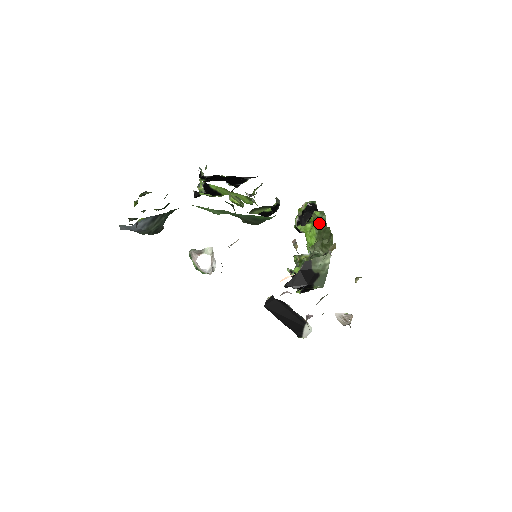
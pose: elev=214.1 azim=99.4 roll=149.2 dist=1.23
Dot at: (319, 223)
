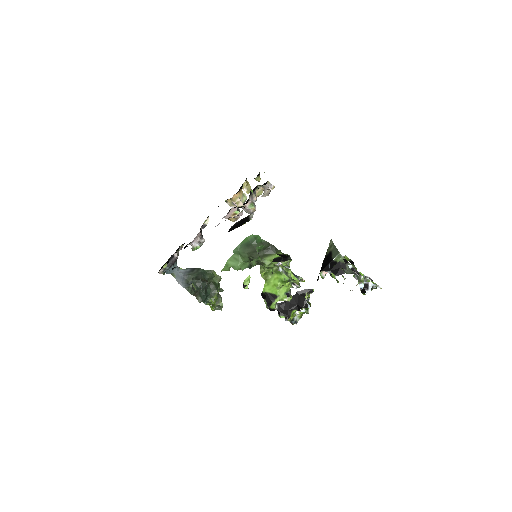
Dot at: occluded
